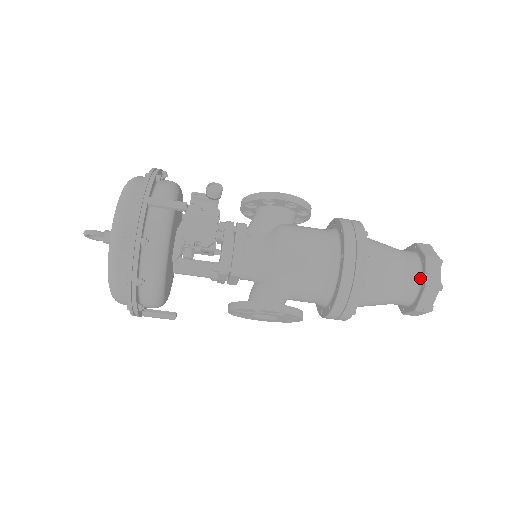
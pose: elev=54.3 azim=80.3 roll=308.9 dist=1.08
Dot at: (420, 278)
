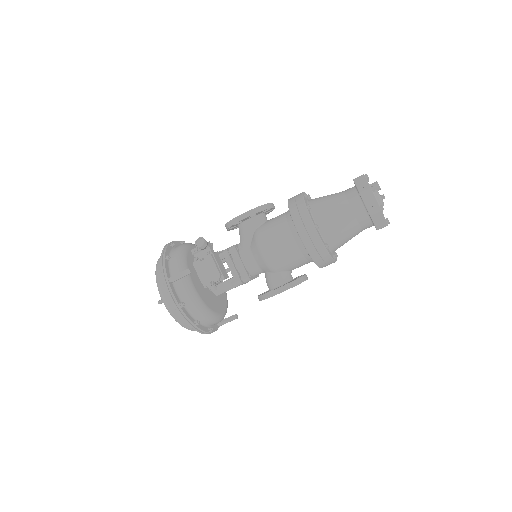
Dot at: (365, 209)
